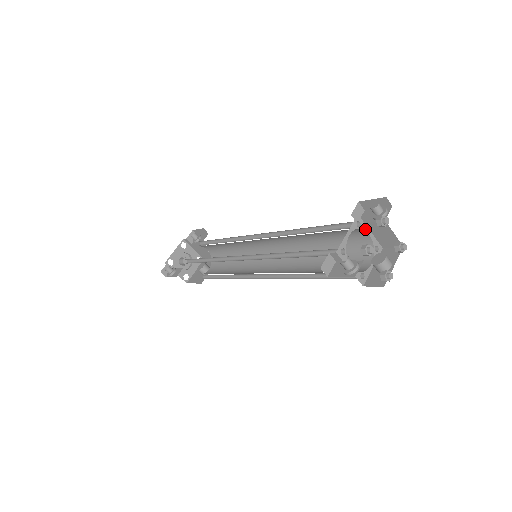
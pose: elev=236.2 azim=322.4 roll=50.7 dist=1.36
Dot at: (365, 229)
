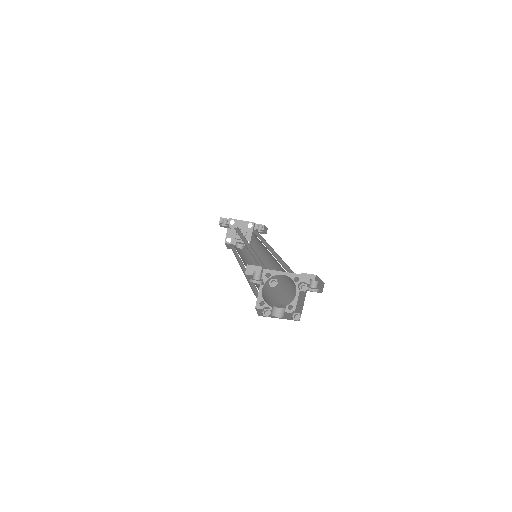
Dot at: (297, 288)
